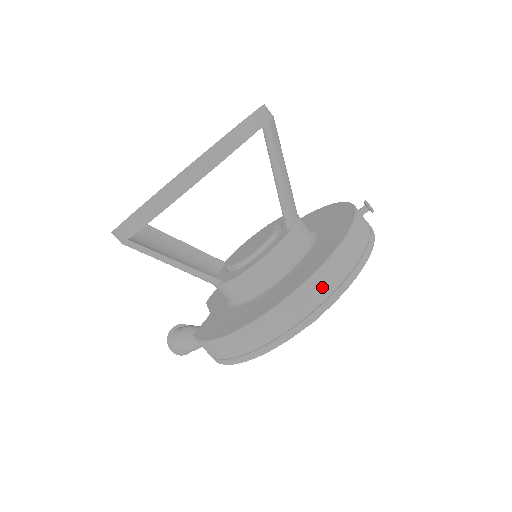
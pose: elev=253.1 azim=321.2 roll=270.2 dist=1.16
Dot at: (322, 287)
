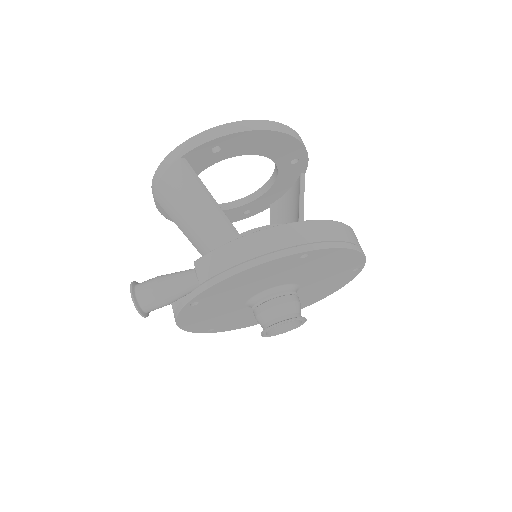
Dot at: (353, 236)
